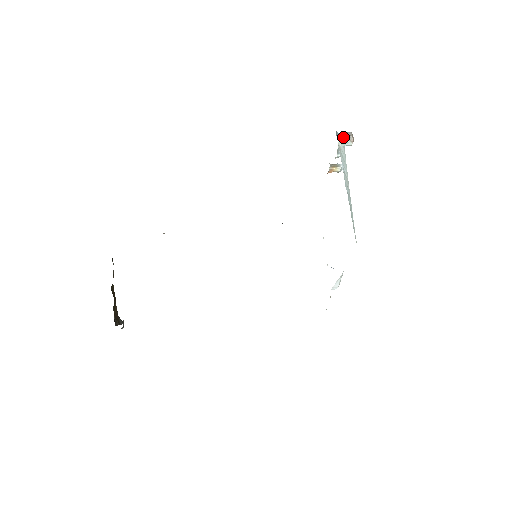
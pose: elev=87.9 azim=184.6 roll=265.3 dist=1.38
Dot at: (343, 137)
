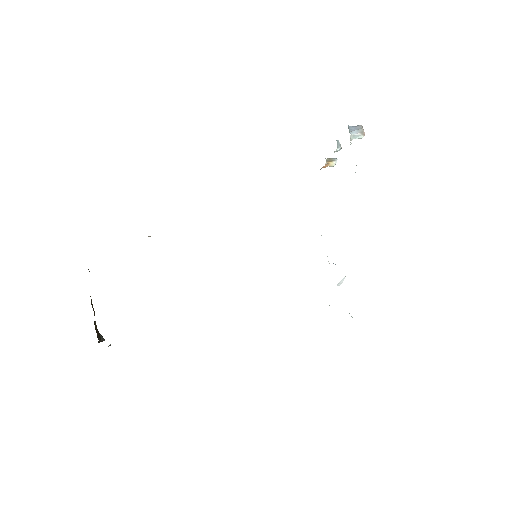
Dot at: (355, 130)
